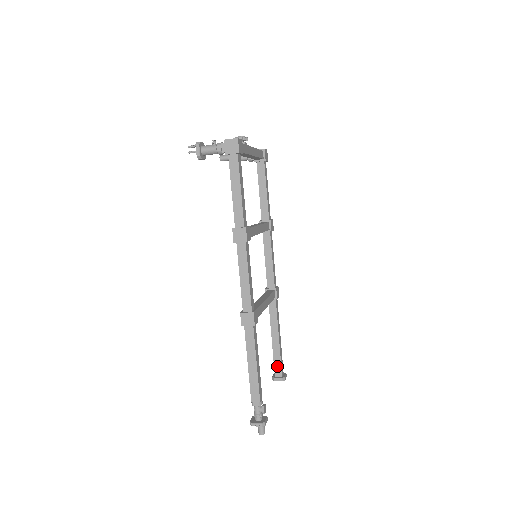
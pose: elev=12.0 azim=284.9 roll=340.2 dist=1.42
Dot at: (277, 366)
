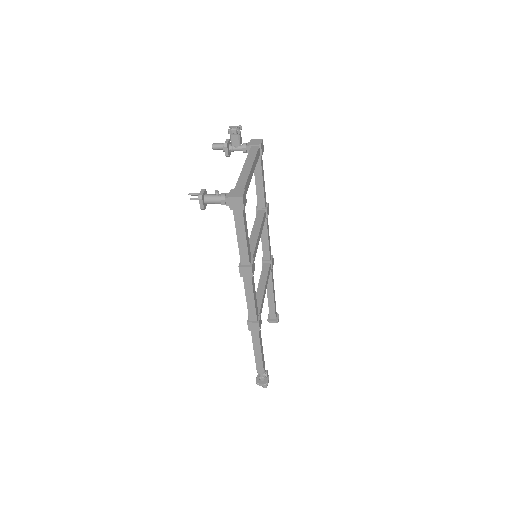
Dot at: (272, 313)
